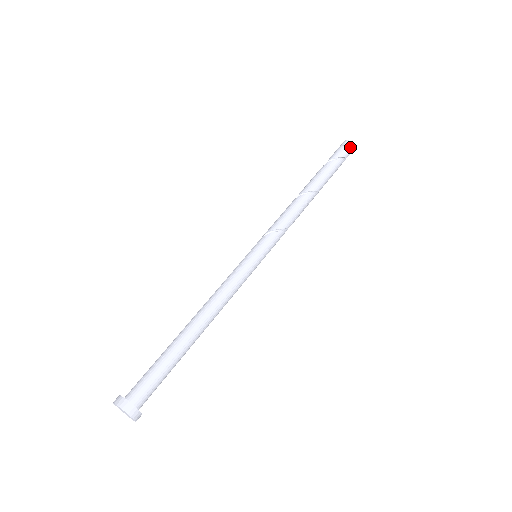
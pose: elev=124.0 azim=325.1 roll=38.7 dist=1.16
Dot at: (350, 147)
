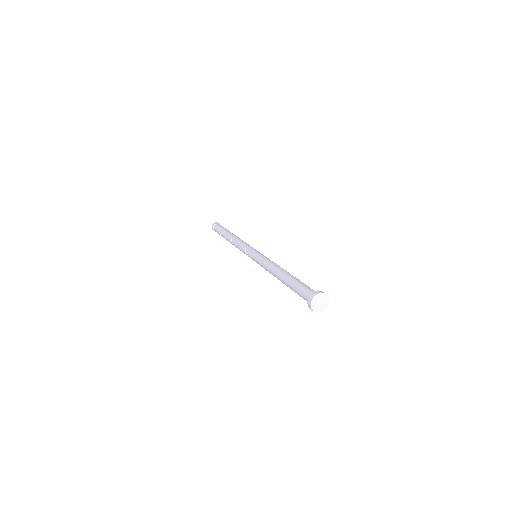
Dot at: (216, 223)
